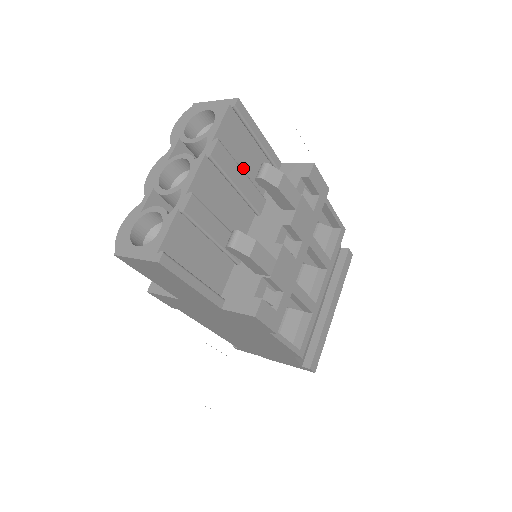
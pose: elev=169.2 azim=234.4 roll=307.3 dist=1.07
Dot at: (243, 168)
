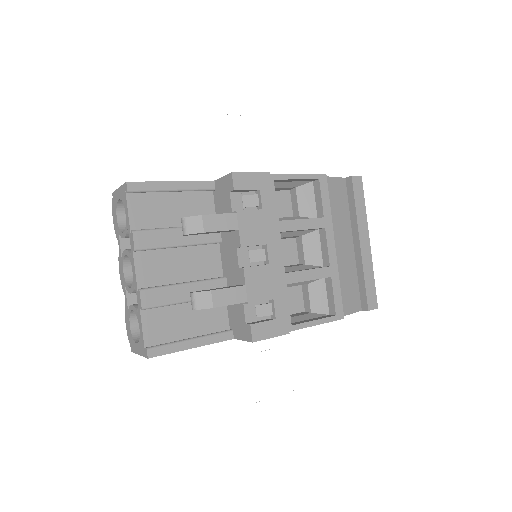
Dot at: (178, 221)
